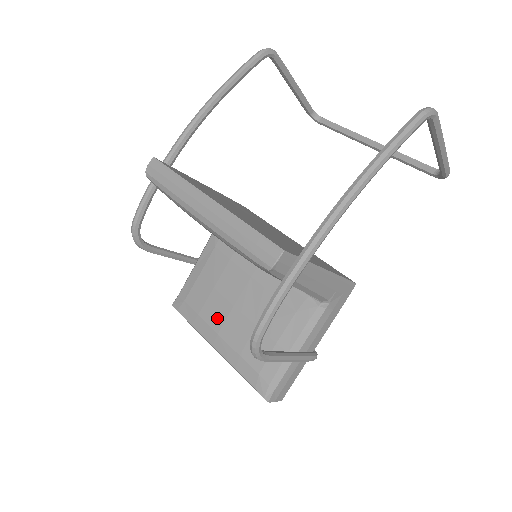
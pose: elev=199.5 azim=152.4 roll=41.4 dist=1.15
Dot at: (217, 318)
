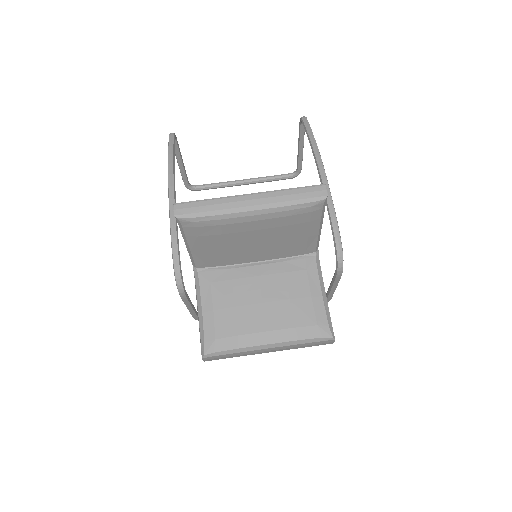
Dot at: (256, 322)
